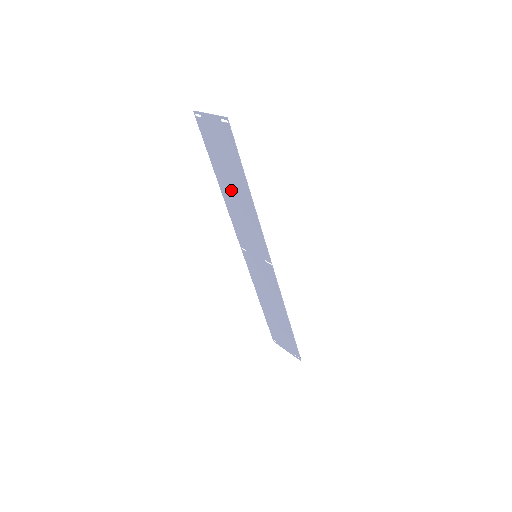
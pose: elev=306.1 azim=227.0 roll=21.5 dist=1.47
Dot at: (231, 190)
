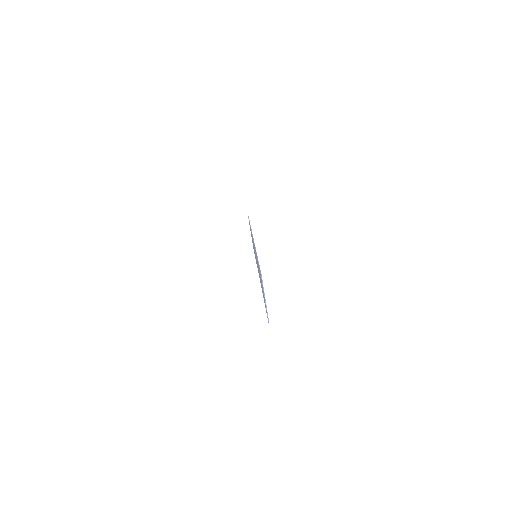
Dot at: occluded
